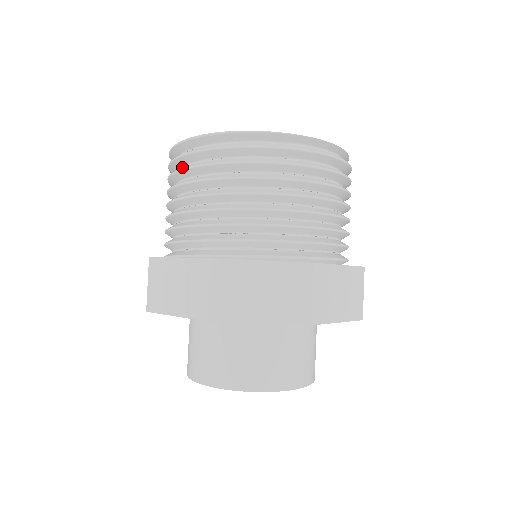
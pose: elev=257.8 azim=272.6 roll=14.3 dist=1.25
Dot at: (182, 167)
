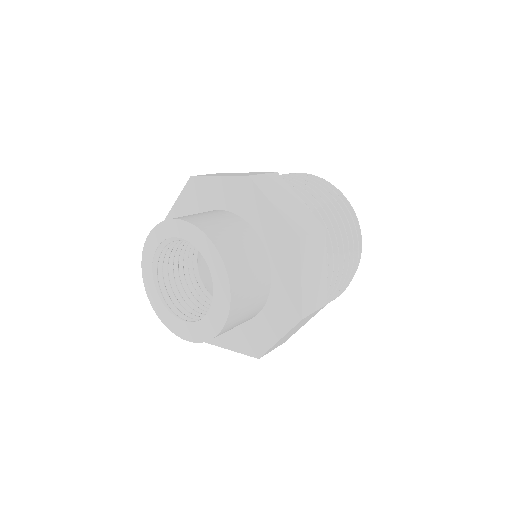
Dot at: occluded
